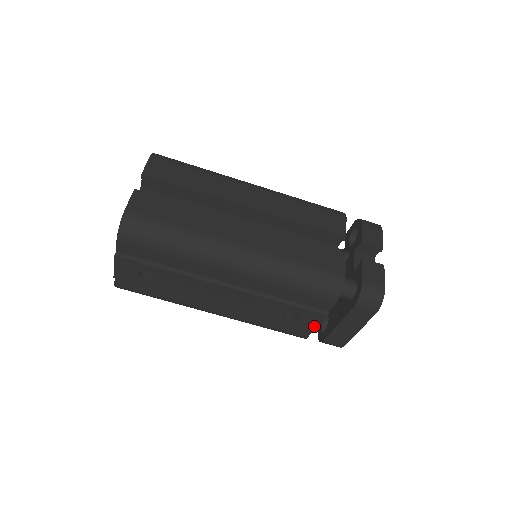
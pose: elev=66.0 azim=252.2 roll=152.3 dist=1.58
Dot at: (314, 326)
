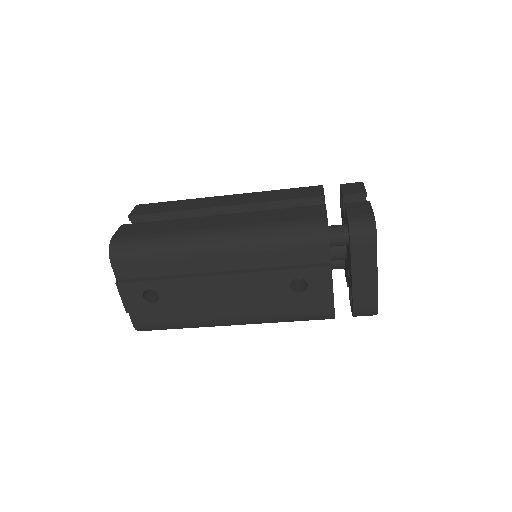
Dot at: (328, 288)
